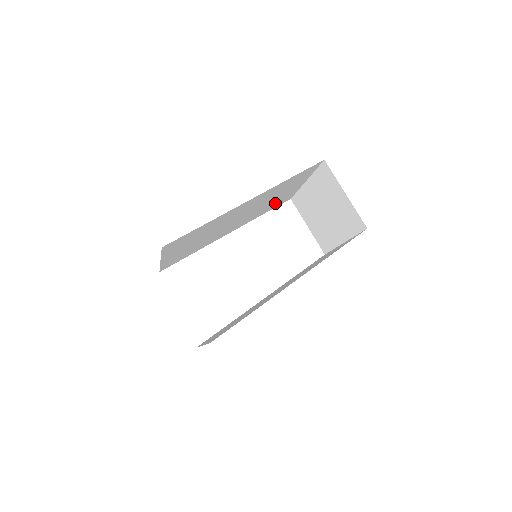
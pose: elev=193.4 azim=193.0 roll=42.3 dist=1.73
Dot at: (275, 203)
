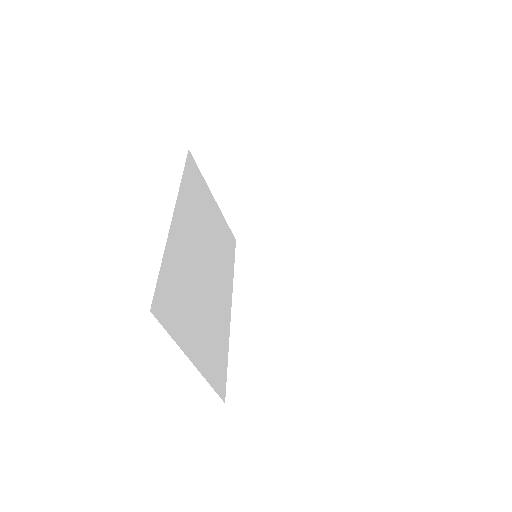
Dot at: (224, 243)
